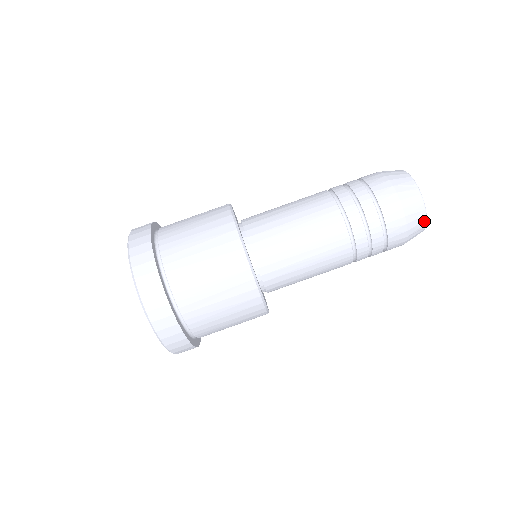
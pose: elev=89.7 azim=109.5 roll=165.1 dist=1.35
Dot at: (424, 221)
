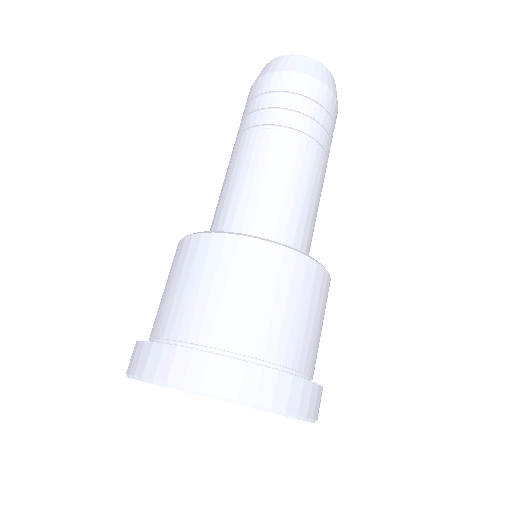
Dot at: (298, 57)
